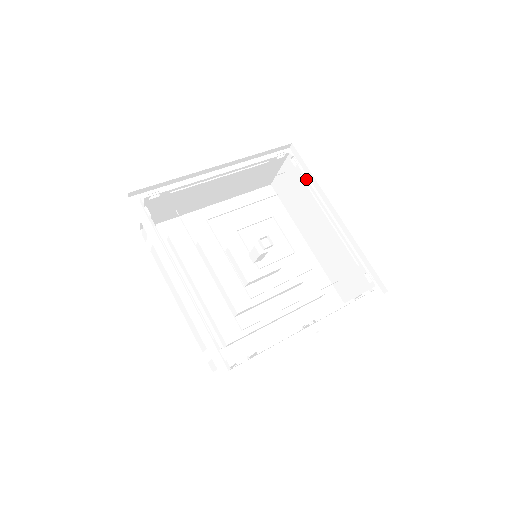
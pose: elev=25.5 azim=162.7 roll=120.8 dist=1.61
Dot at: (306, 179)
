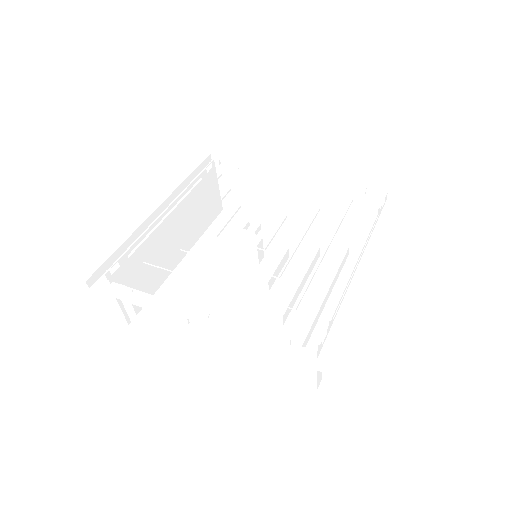
Dot at: occluded
